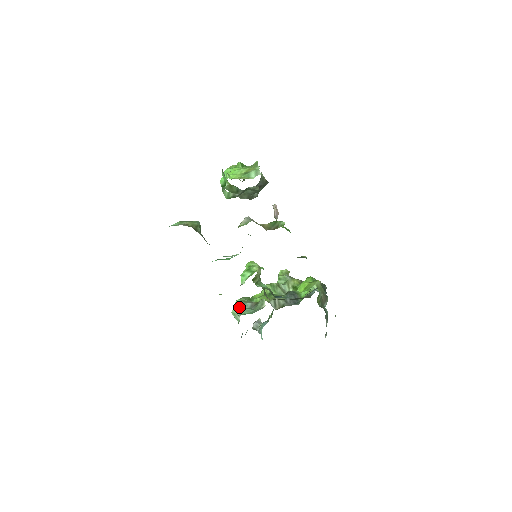
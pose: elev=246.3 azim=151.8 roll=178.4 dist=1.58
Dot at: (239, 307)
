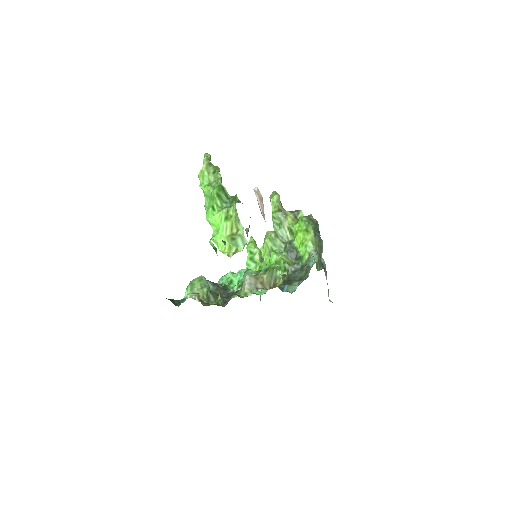
Dot at: occluded
